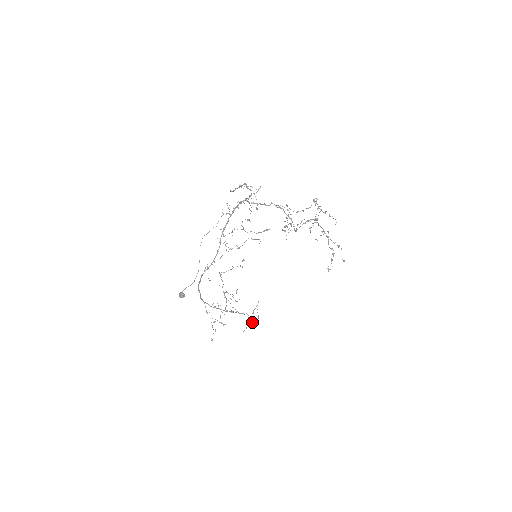
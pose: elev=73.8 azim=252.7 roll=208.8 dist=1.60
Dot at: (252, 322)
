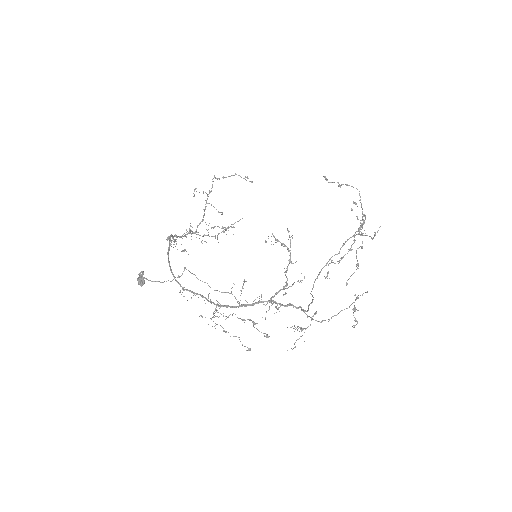
Dot at: (223, 227)
